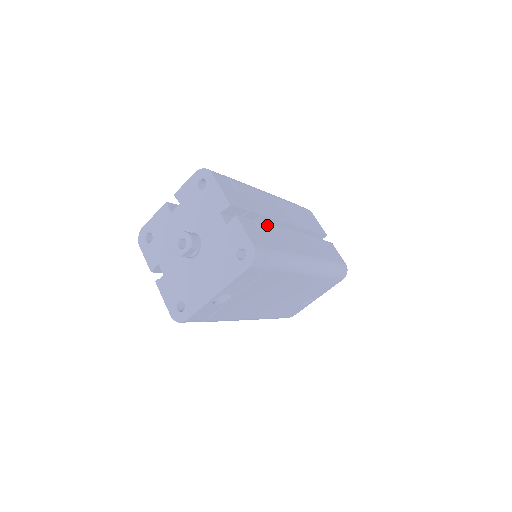
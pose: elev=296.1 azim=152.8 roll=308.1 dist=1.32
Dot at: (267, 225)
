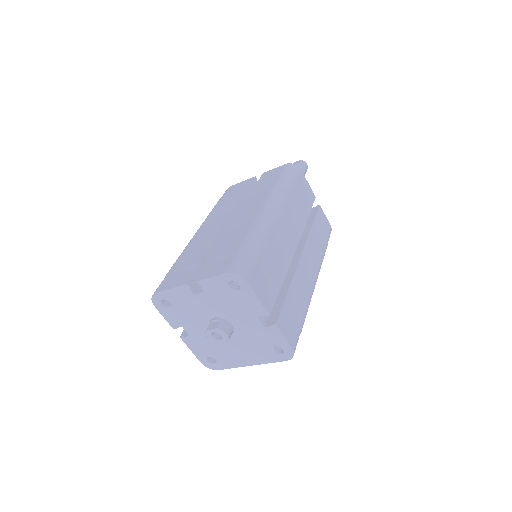
Dot at: (290, 290)
